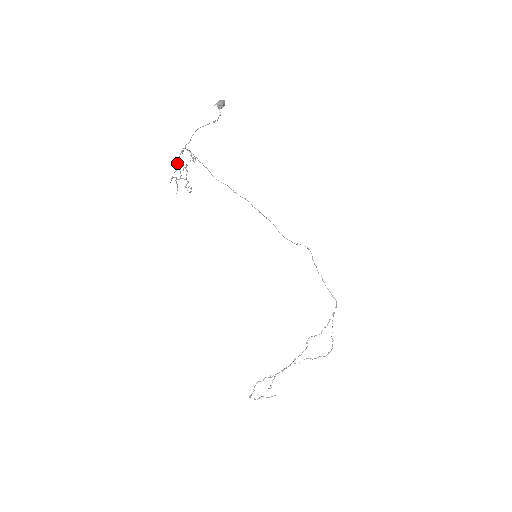
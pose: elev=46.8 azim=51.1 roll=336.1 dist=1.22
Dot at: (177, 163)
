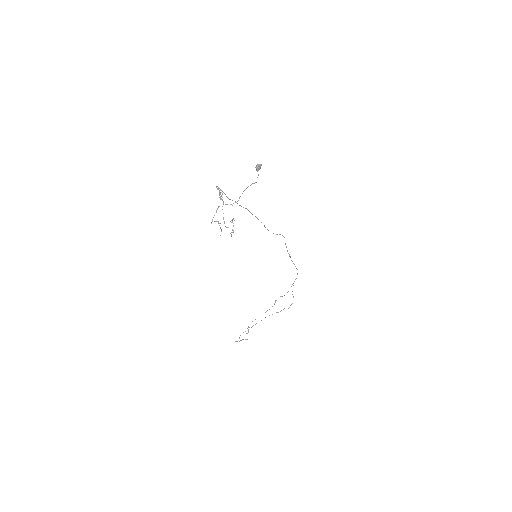
Dot at: (217, 208)
